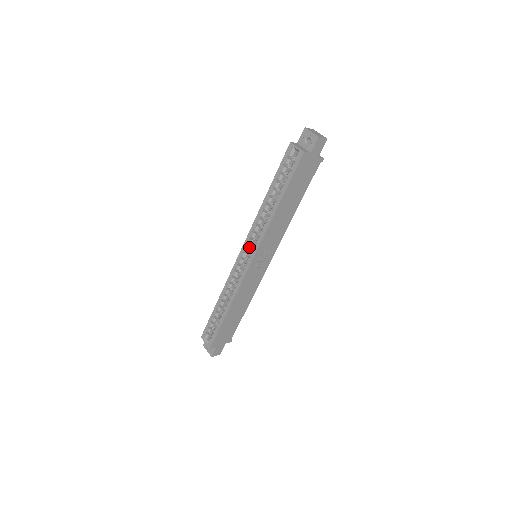
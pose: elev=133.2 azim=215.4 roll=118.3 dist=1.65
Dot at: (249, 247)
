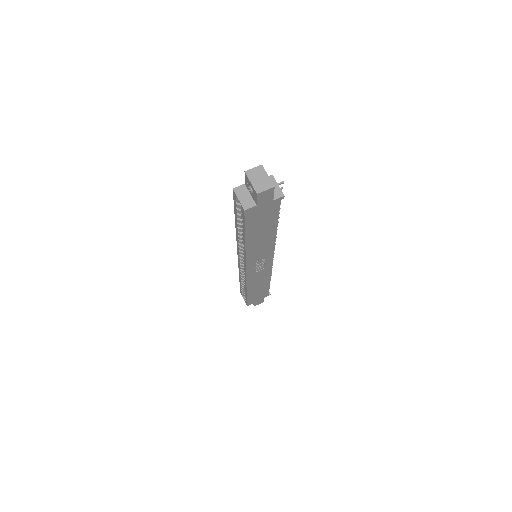
Dot at: (242, 256)
